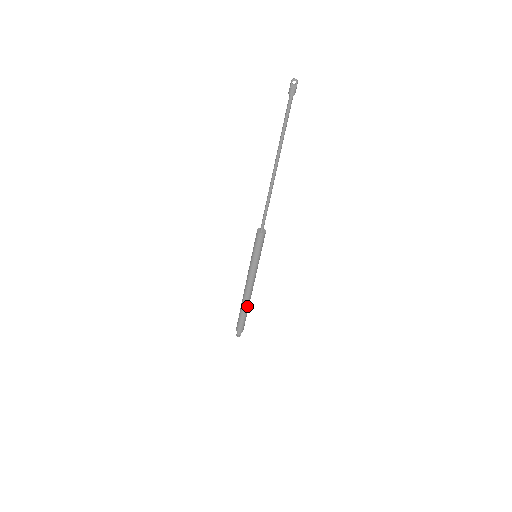
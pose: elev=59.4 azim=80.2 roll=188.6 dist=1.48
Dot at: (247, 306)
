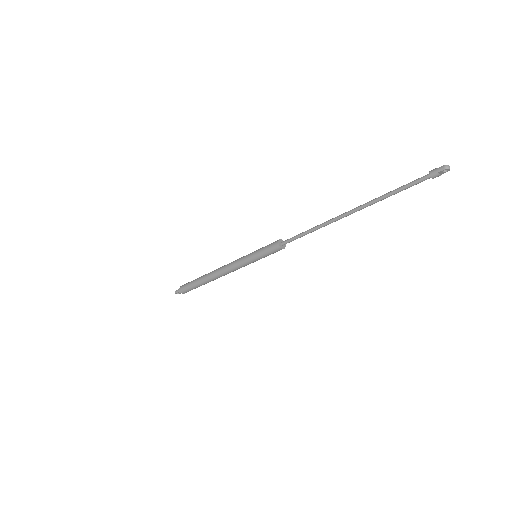
Dot at: (210, 281)
